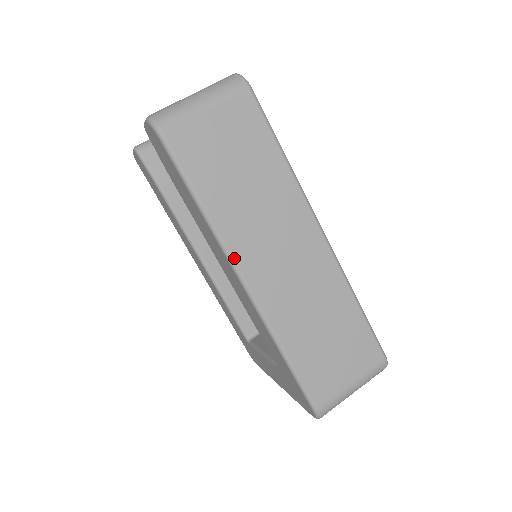
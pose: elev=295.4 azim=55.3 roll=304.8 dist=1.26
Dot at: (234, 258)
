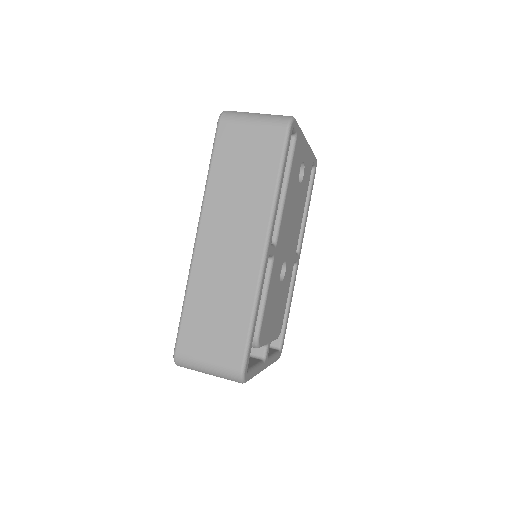
Dot at: (202, 217)
